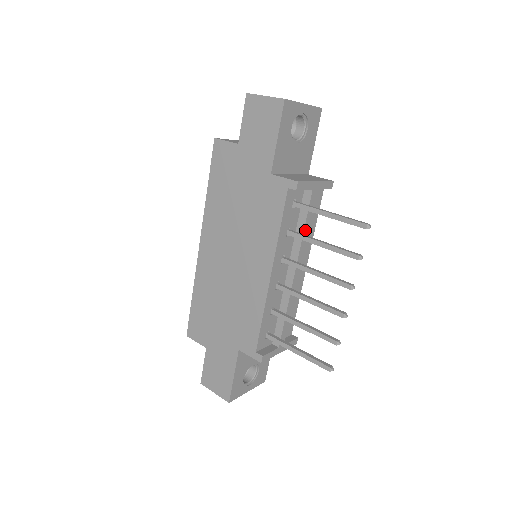
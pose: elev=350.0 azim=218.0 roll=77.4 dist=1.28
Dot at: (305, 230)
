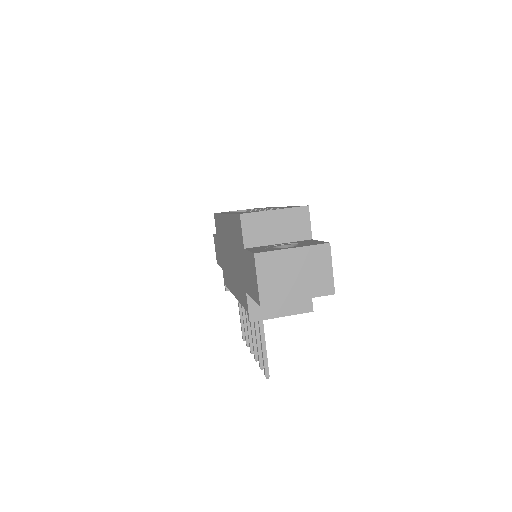
Dot at: occluded
